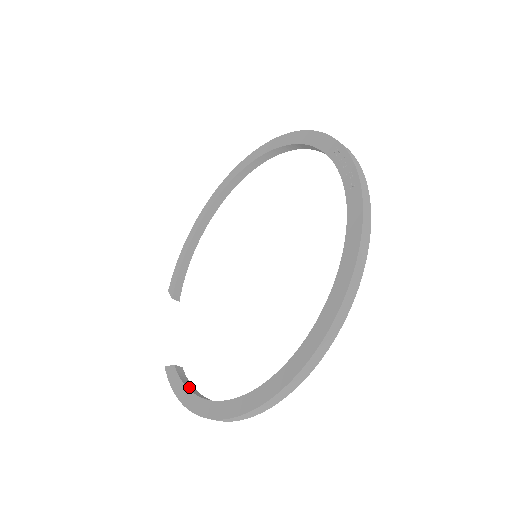
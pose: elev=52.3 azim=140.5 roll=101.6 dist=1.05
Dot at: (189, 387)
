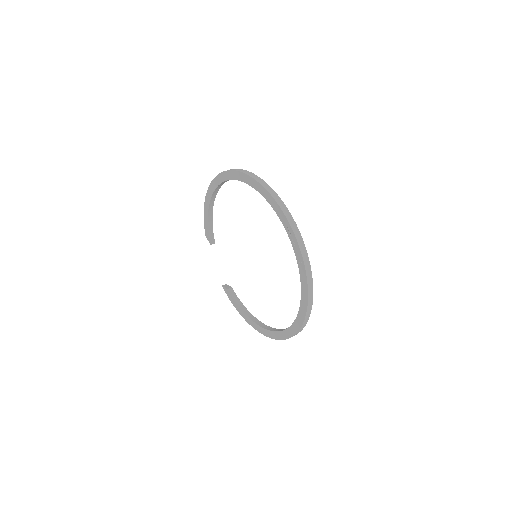
Dot at: (240, 305)
